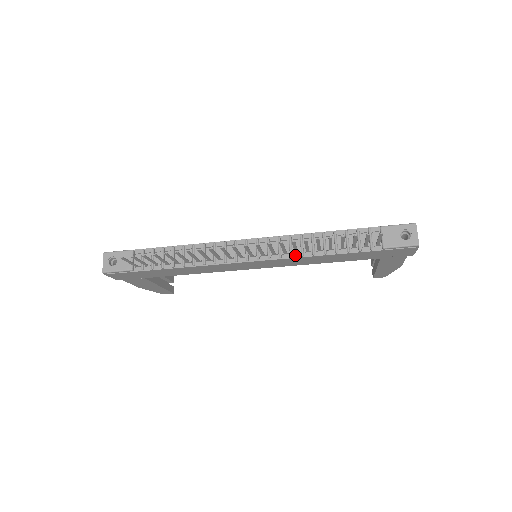
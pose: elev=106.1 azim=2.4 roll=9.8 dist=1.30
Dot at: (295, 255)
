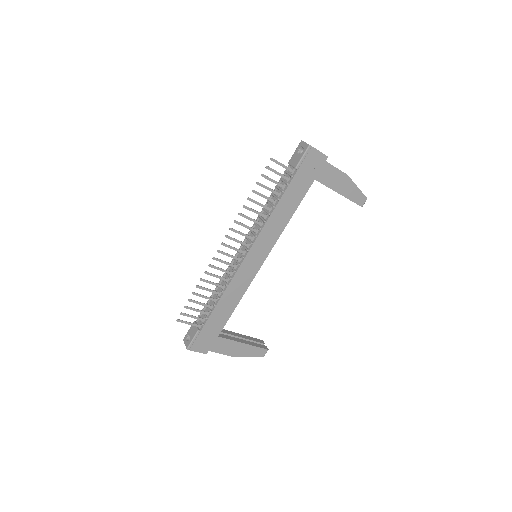
Dot at: (262, 226)
